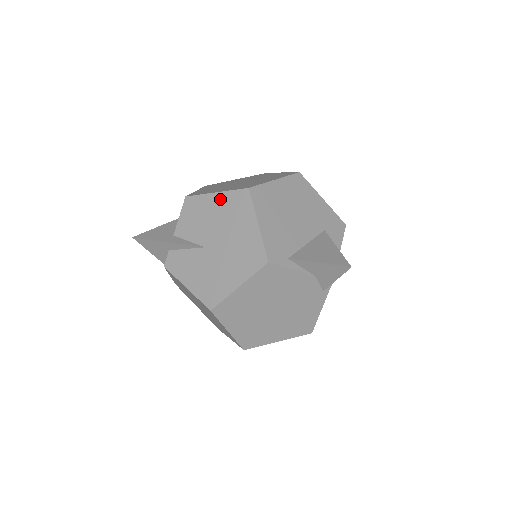
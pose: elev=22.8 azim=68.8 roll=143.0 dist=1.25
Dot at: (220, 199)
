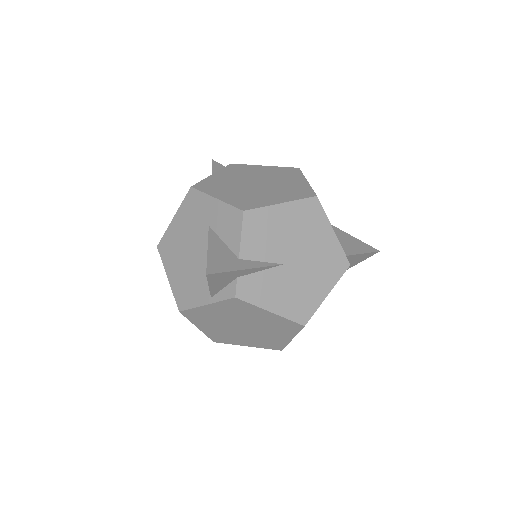
Dot at: (289, 210)
